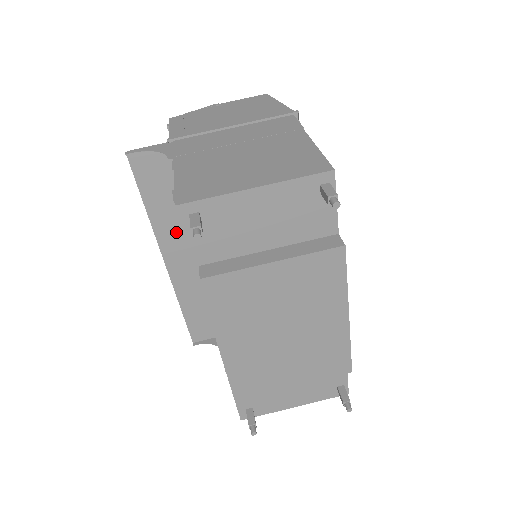
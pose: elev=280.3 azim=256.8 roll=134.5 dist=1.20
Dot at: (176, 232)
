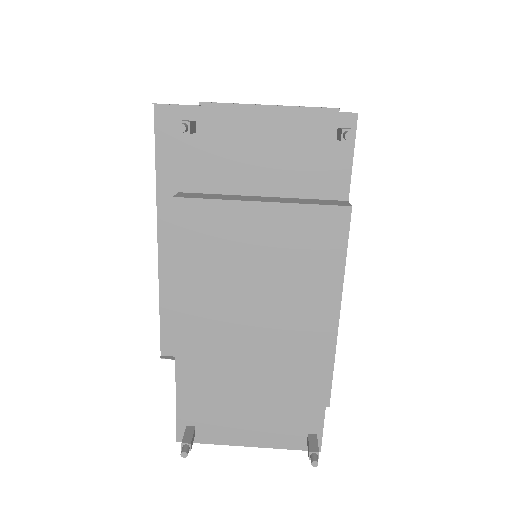
Dot at: occluded
